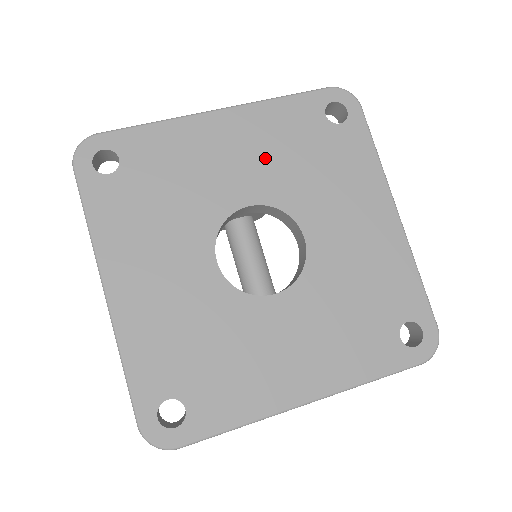
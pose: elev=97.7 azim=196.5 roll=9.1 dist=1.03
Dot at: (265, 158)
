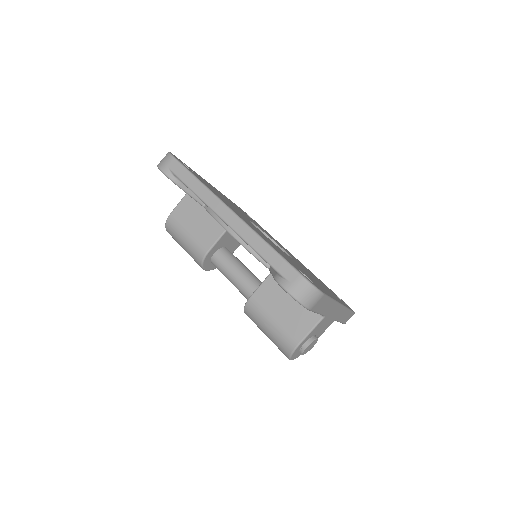
Dot at: (241, 211)
